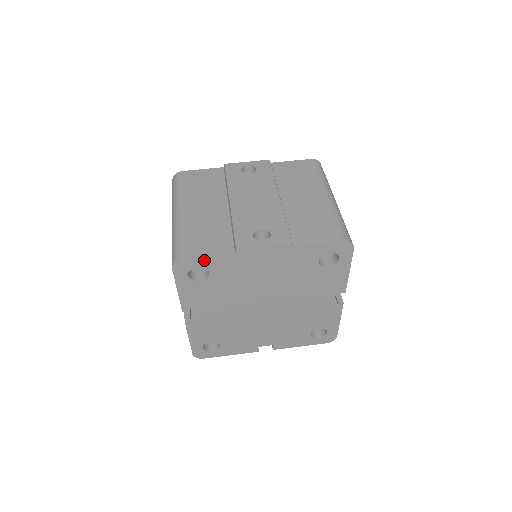
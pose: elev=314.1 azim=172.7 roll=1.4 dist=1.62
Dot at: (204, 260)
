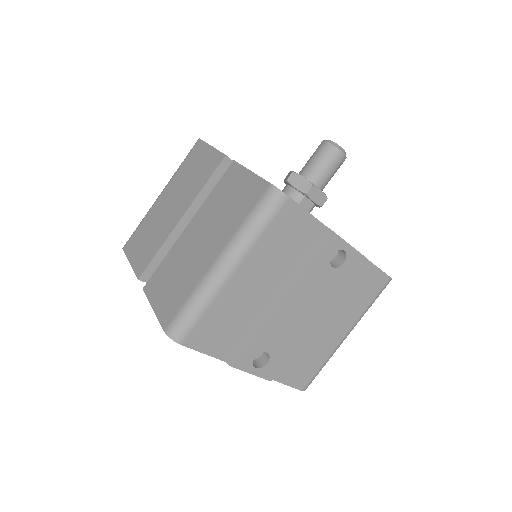
Dot at: occluded
